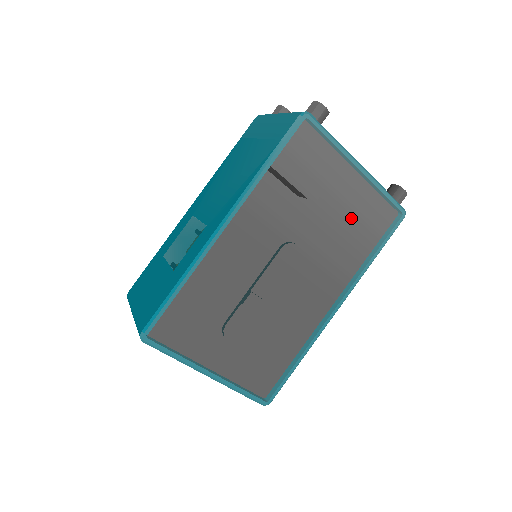
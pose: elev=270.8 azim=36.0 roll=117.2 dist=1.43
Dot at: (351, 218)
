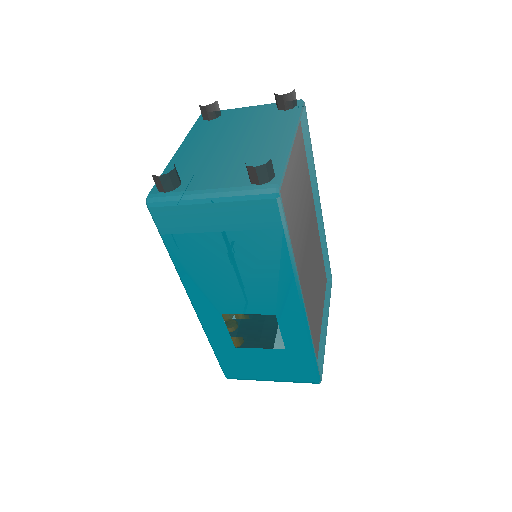
Dot at: (298, 163)
